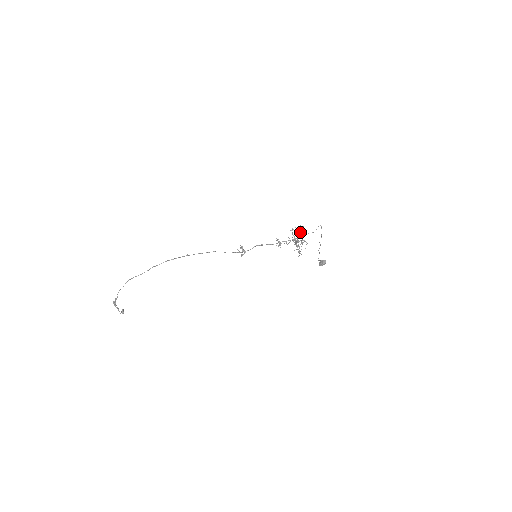
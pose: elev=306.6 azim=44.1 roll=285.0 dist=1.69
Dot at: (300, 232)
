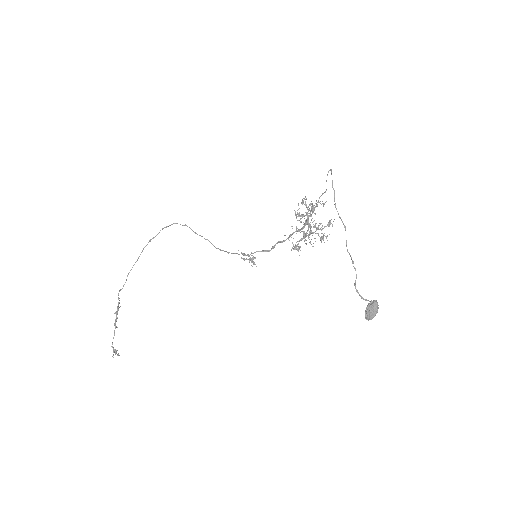
Dot at: (327, 225)
